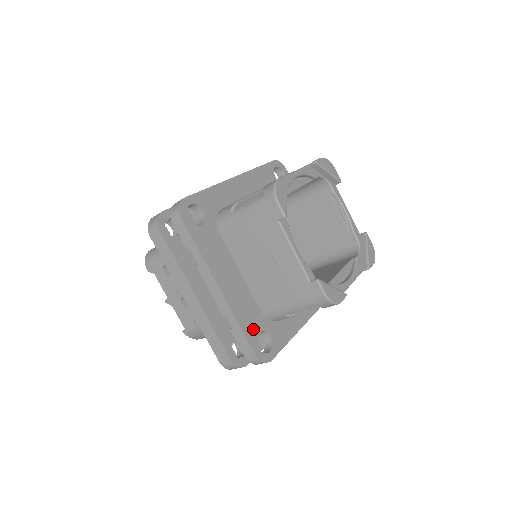
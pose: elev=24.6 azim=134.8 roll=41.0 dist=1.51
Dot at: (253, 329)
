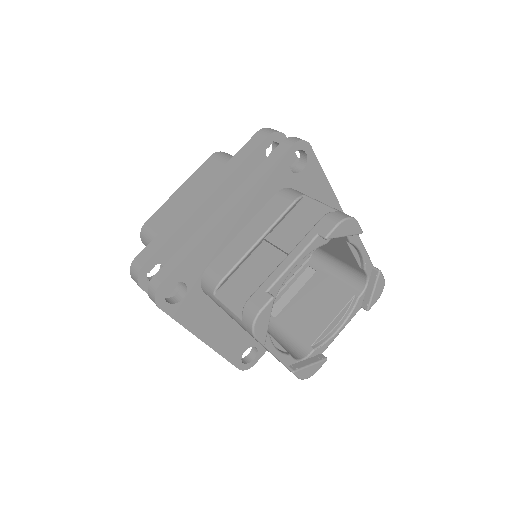
Dot at: (238, 352)
